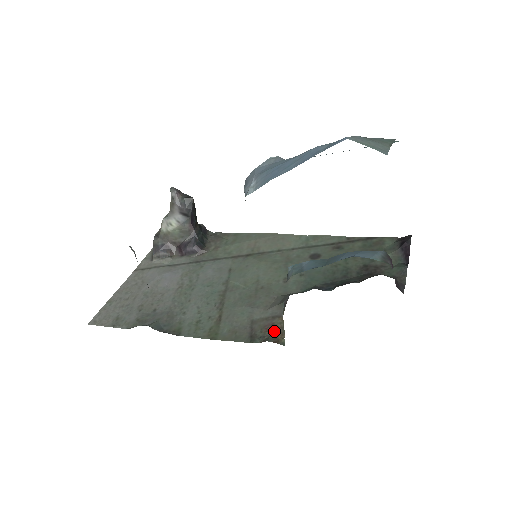
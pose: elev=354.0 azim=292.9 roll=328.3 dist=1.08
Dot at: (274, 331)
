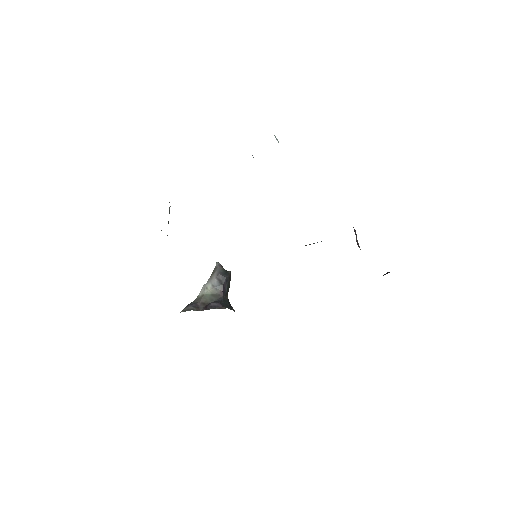
Dot at: occluded
